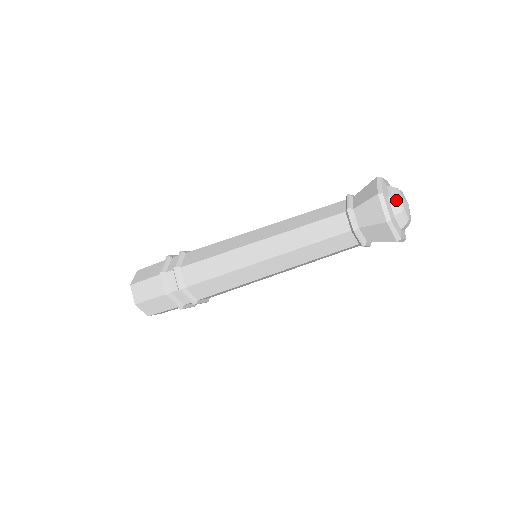
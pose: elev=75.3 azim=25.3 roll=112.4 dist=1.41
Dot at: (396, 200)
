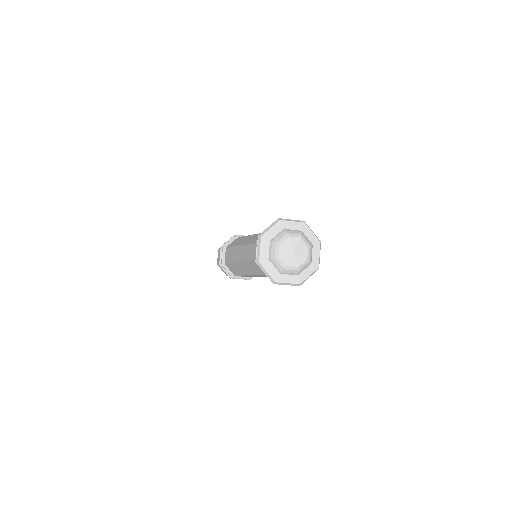
Dot at: (274, 245)
